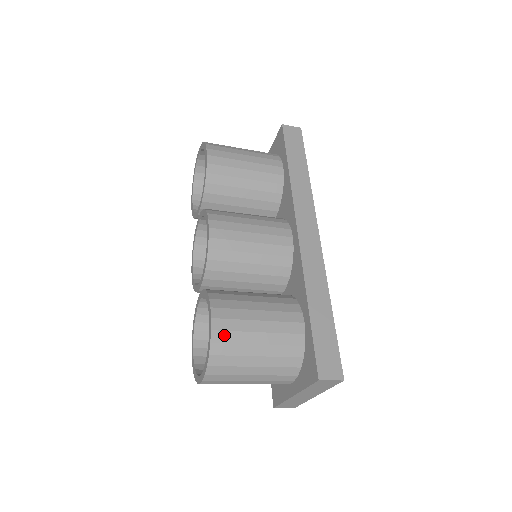
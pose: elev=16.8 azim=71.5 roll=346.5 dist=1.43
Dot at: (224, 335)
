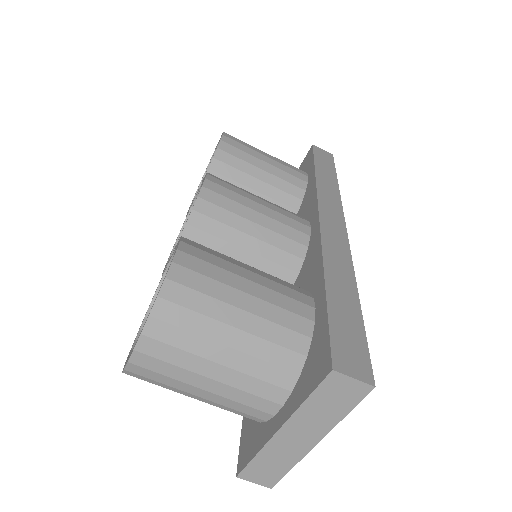
Dot at: (190, 275)
